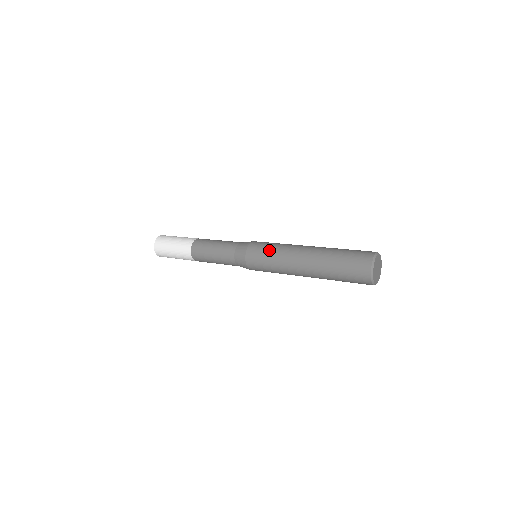
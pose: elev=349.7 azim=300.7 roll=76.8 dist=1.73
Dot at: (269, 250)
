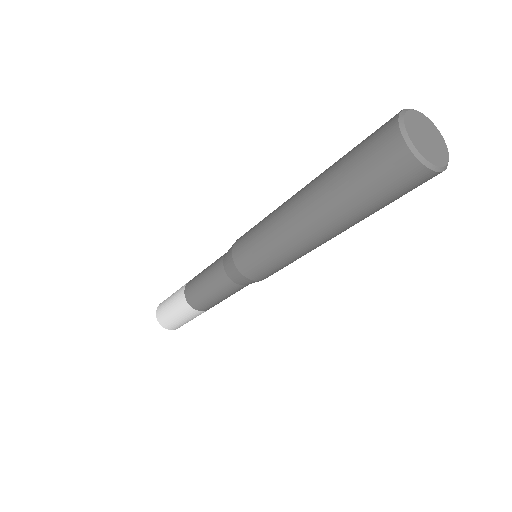
Dot at: (260, 221)
